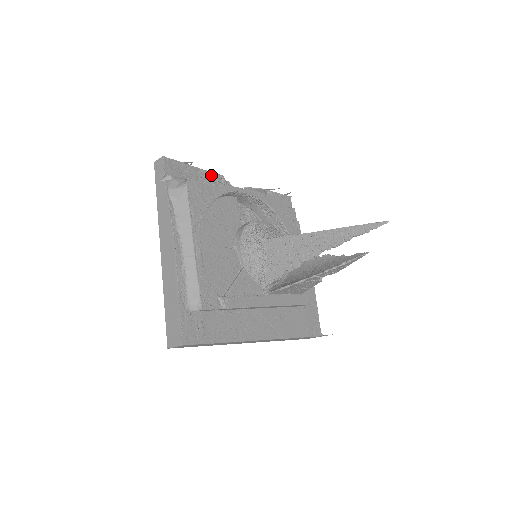
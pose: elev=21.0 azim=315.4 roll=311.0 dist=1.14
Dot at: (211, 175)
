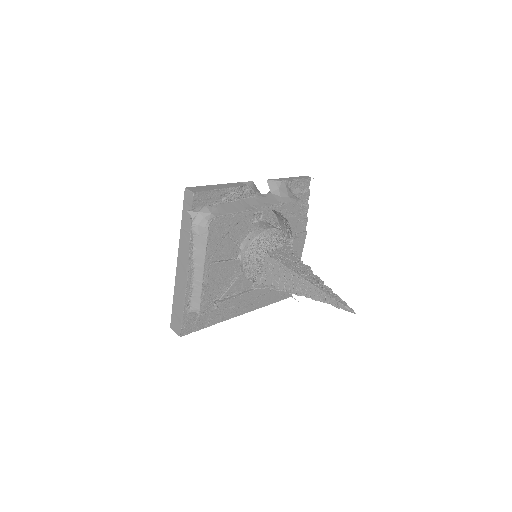
Dot at: (236, 190)
